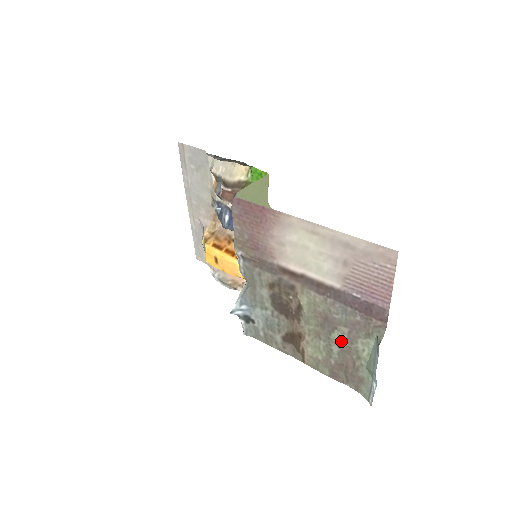
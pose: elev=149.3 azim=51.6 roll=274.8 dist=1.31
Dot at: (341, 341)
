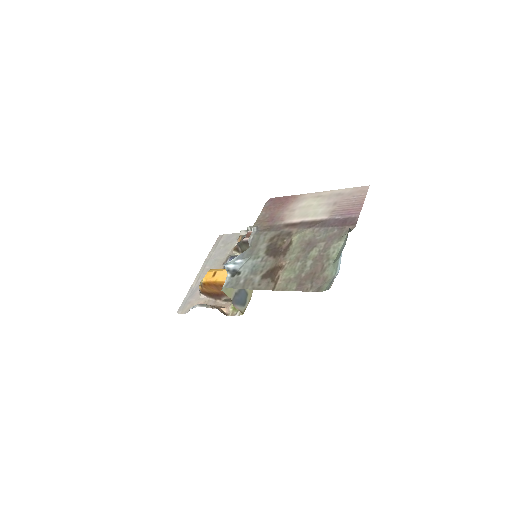
Dot at: (317, 254)
